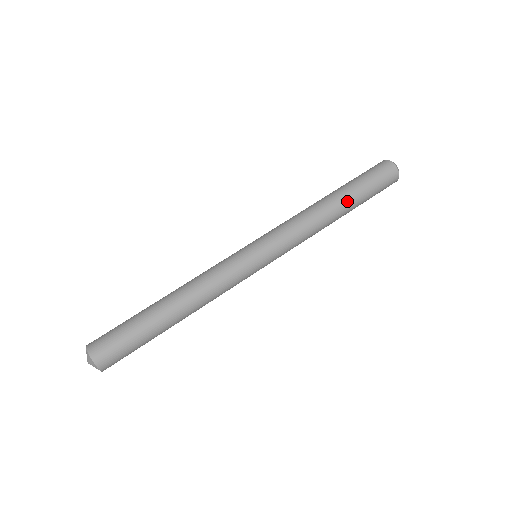
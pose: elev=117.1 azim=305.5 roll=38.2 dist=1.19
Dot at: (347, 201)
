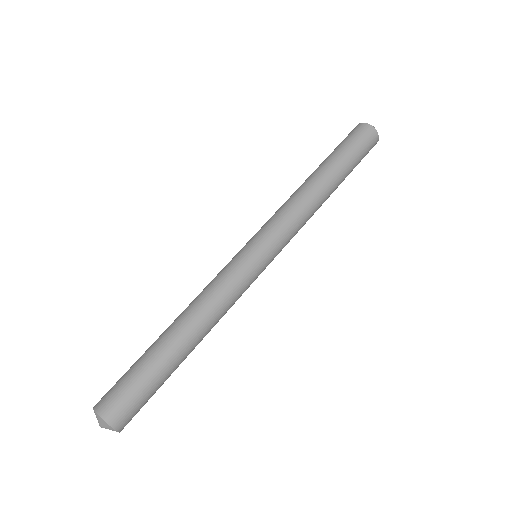
Dot at: (334, 173)
